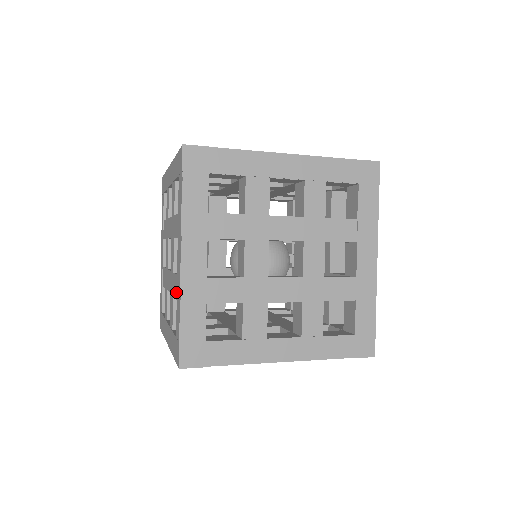
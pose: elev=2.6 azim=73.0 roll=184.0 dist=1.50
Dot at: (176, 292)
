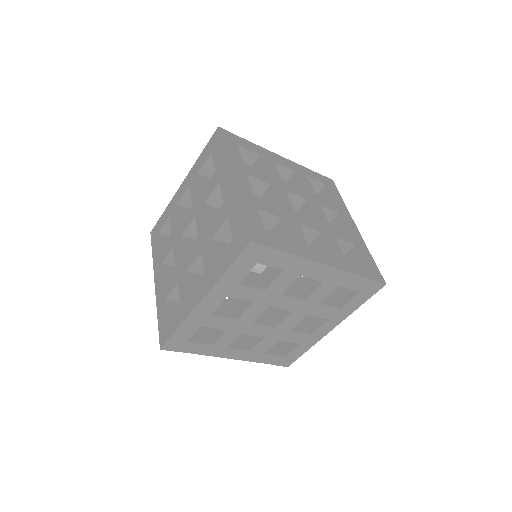
Dot at: (223, 216)
